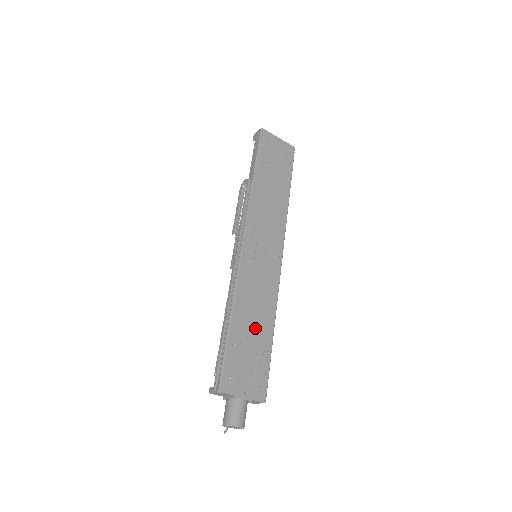
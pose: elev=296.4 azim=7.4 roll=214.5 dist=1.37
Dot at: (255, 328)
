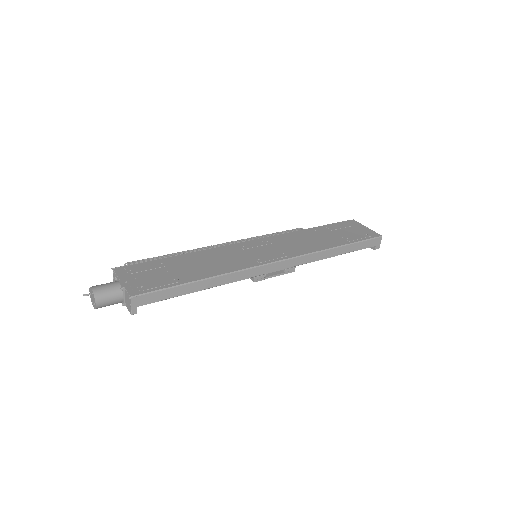
Dot at: (191, 268)
